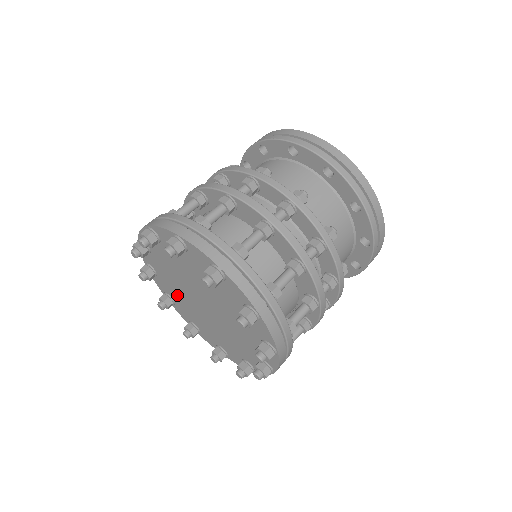
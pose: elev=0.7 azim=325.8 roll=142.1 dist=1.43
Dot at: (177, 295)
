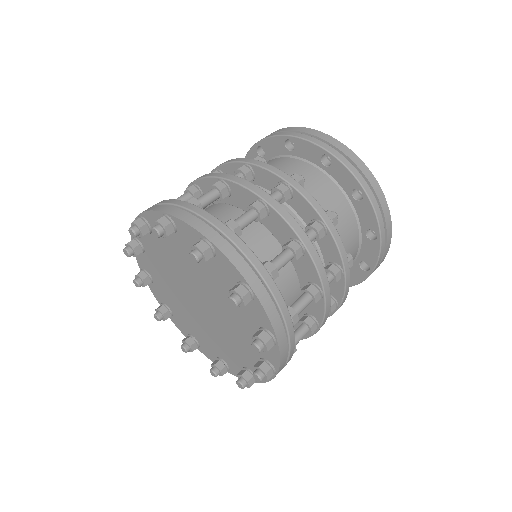
Dot at: (190, 323)
